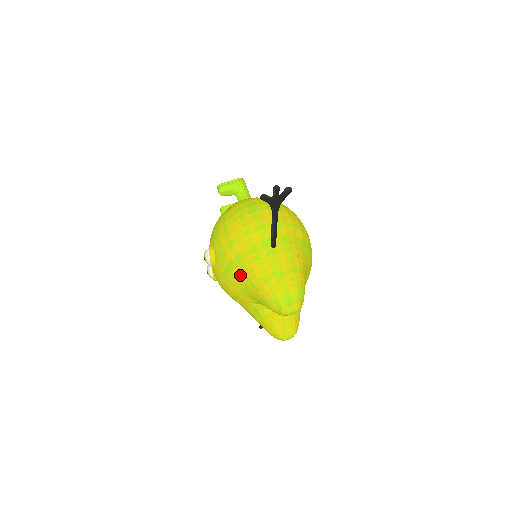
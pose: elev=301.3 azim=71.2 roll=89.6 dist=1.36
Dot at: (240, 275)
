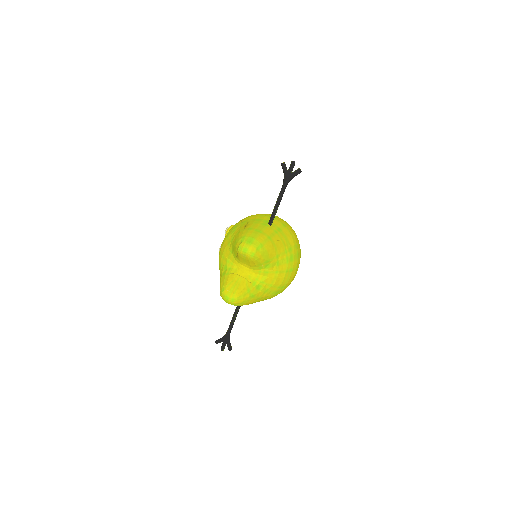
Dot at: (237, 230)
